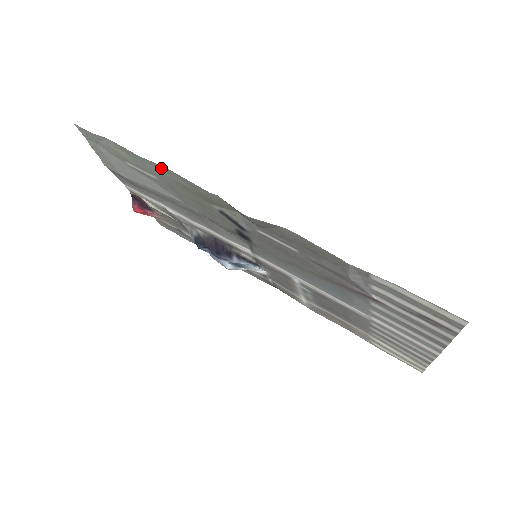
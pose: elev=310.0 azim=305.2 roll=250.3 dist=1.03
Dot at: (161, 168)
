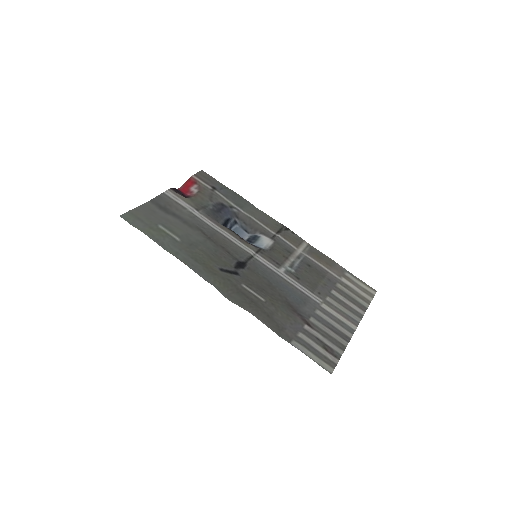
Dot at: (179, 256)
